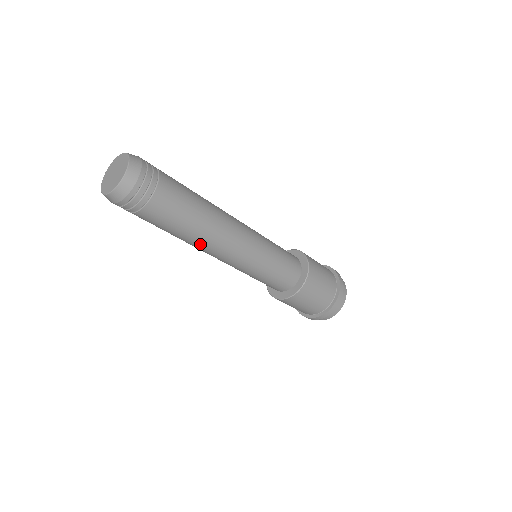
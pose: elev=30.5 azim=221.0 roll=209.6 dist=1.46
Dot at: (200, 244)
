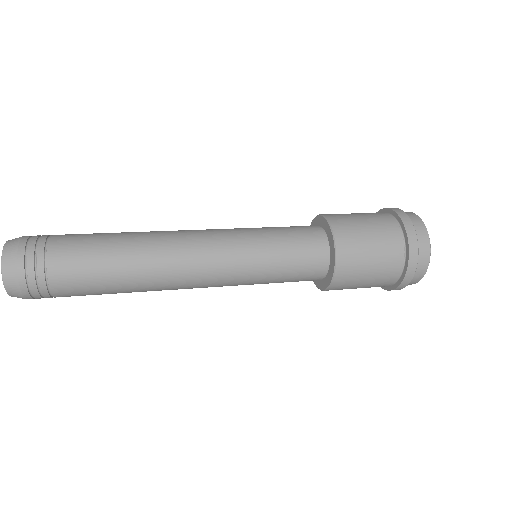
Dot at: (155, 286)
